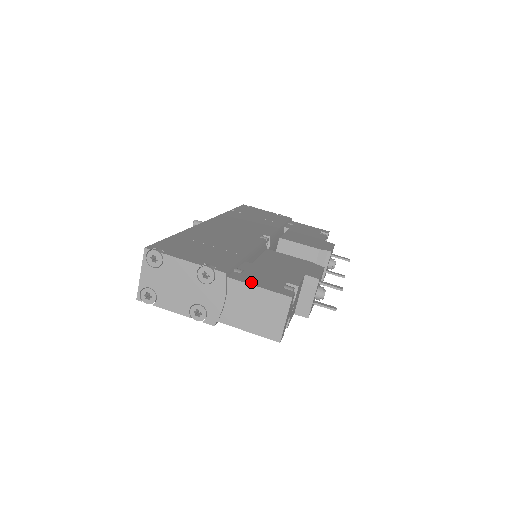
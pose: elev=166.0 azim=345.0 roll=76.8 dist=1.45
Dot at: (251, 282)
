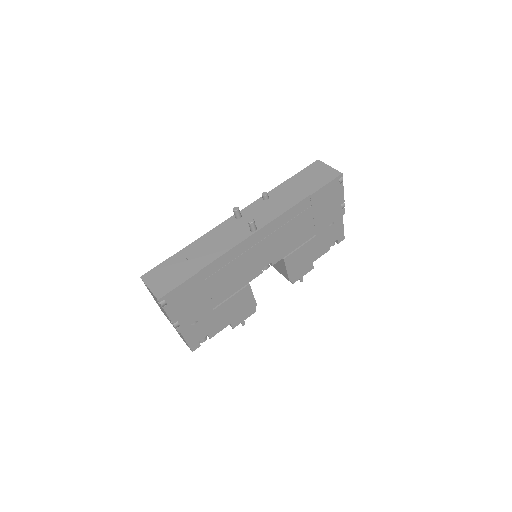
Dot at: (187, 337)
